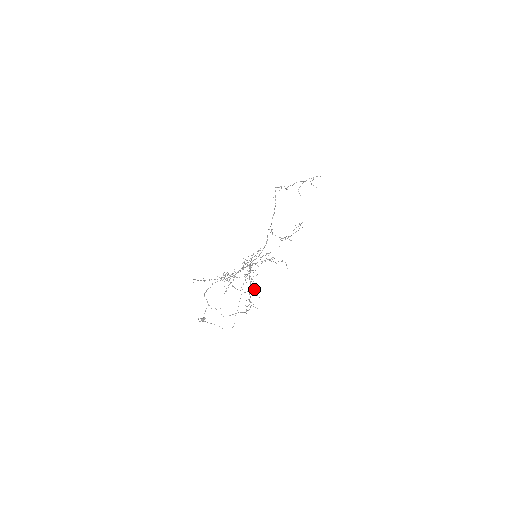
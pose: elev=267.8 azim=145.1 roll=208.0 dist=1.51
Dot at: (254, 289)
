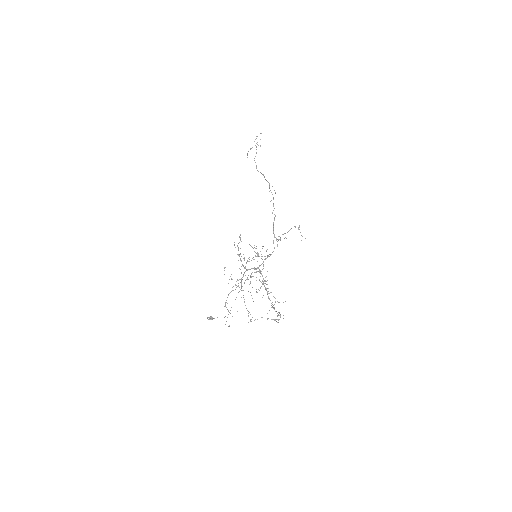
Dot at: (273, 296)
